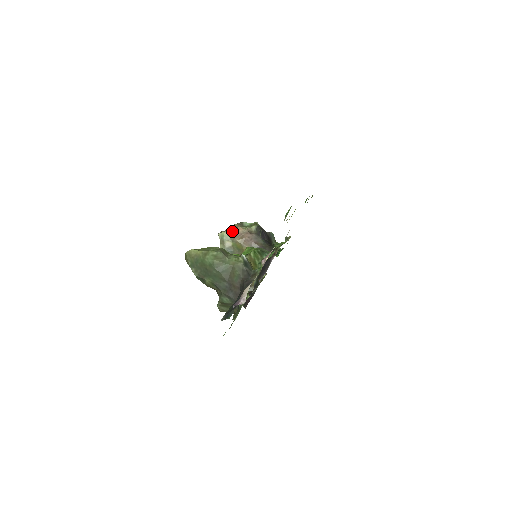
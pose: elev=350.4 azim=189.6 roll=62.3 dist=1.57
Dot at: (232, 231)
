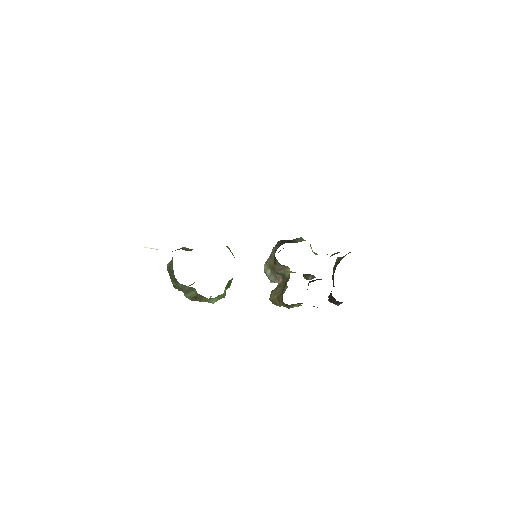
Dot at: (266, 261)
